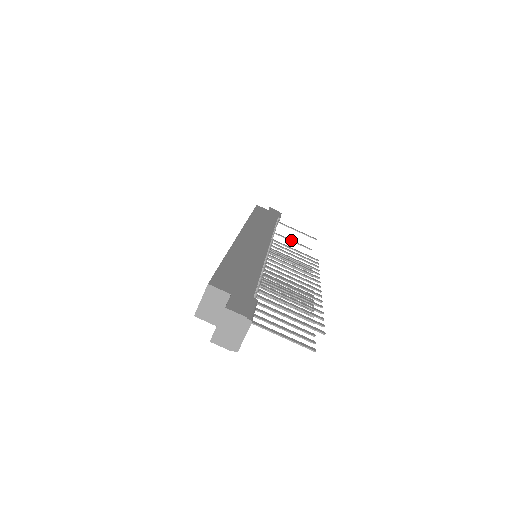
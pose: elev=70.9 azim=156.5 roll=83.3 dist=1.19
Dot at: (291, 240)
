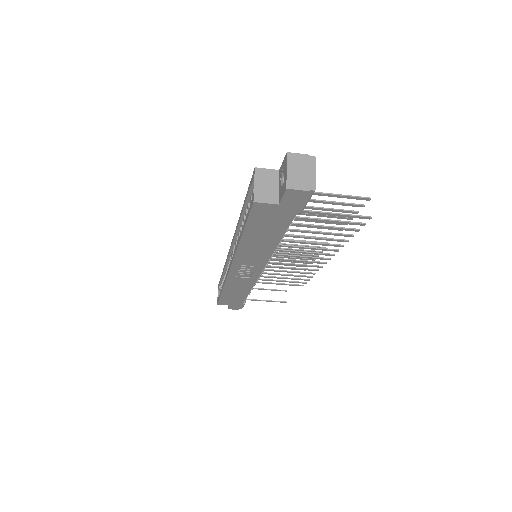
Dot at: (265, 300)
